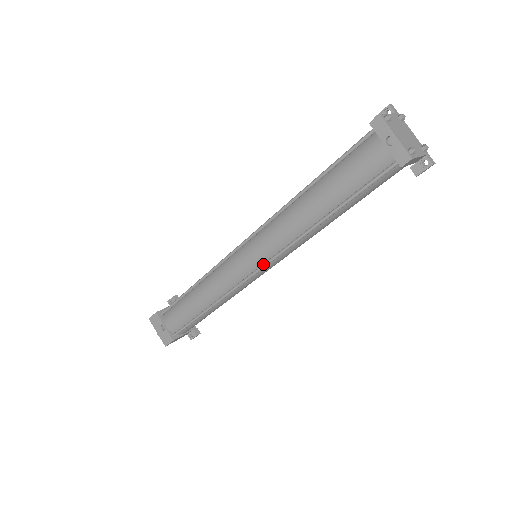
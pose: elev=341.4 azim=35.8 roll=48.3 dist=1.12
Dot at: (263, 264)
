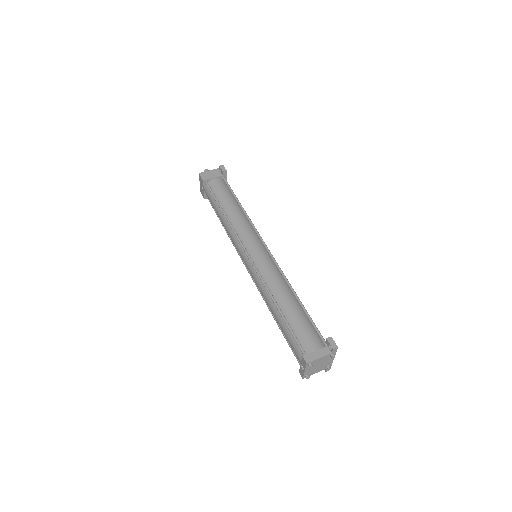
Dot at: (249, 273)
